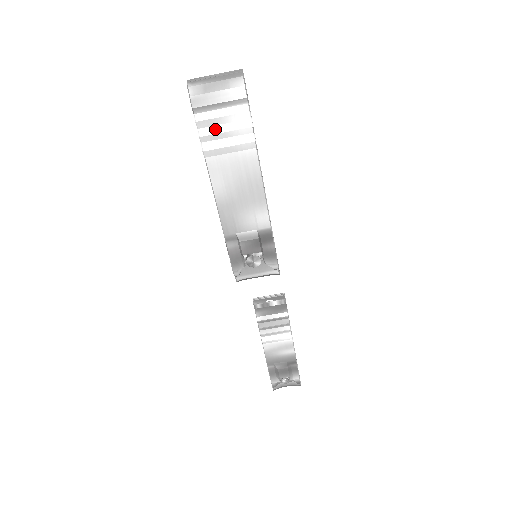
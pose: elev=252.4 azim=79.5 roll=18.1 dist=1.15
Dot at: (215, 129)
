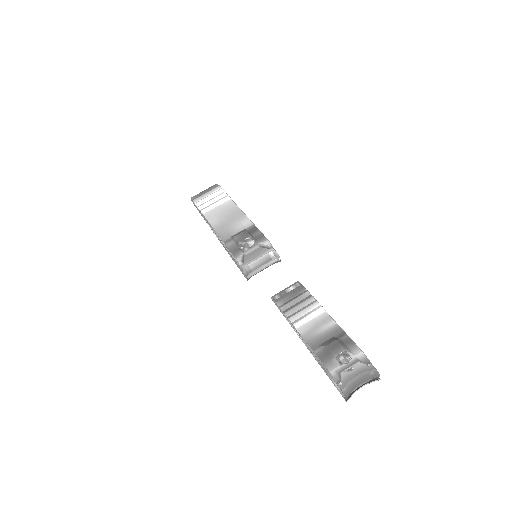
Dot at: (206, 202)
